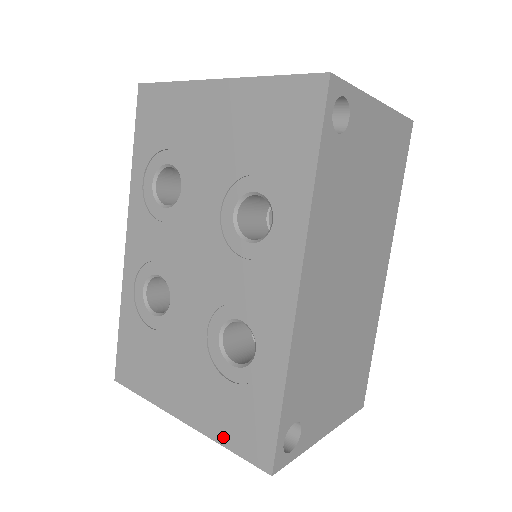
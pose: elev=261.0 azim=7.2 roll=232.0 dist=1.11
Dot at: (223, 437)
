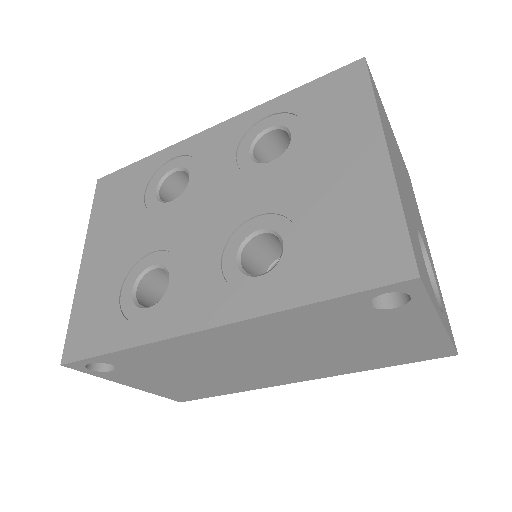
Dot at: (78, 307)
